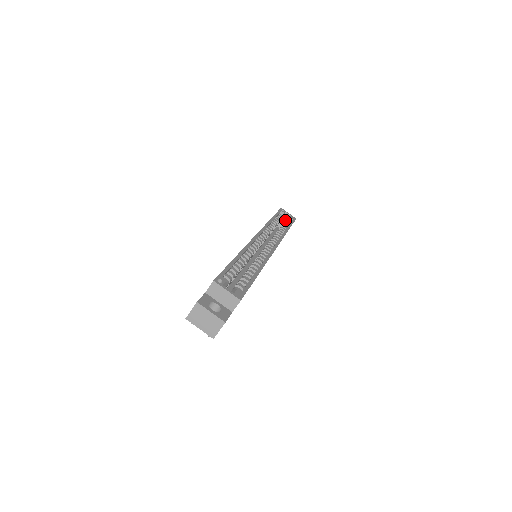
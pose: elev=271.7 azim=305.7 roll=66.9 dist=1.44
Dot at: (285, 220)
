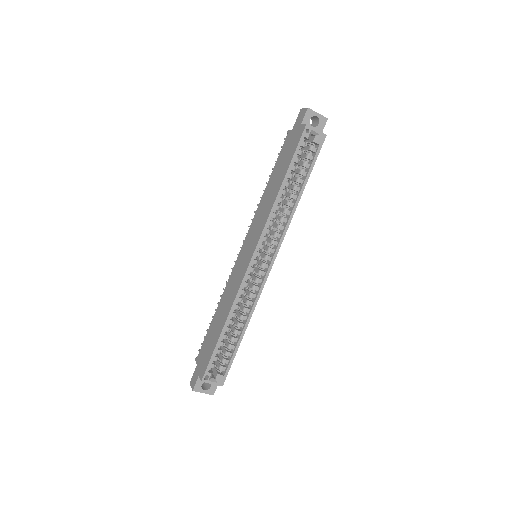
Dot at: (312, 135)
